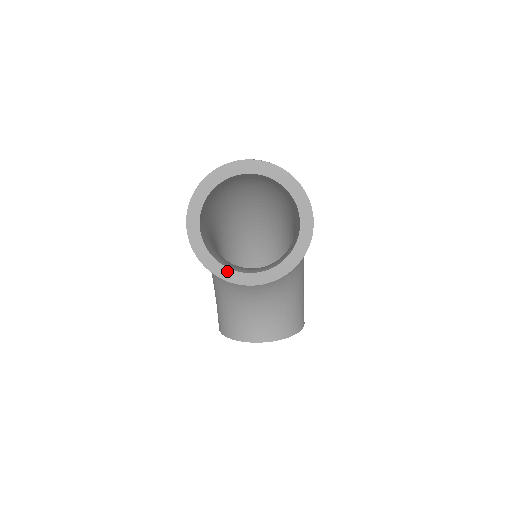
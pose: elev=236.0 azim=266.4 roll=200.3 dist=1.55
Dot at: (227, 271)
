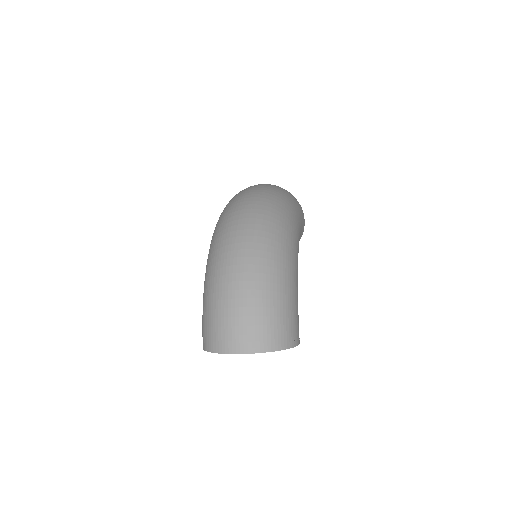
Dot at: occluded
